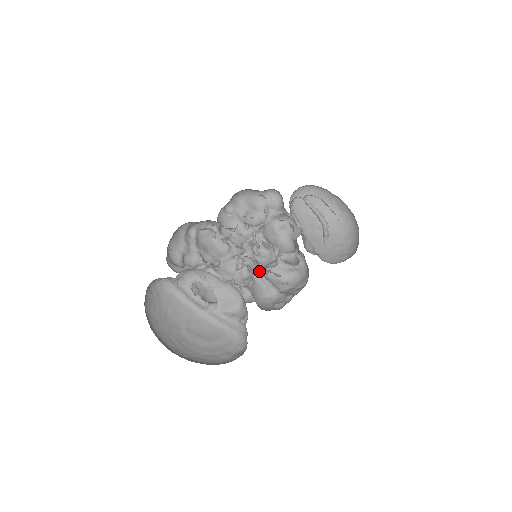
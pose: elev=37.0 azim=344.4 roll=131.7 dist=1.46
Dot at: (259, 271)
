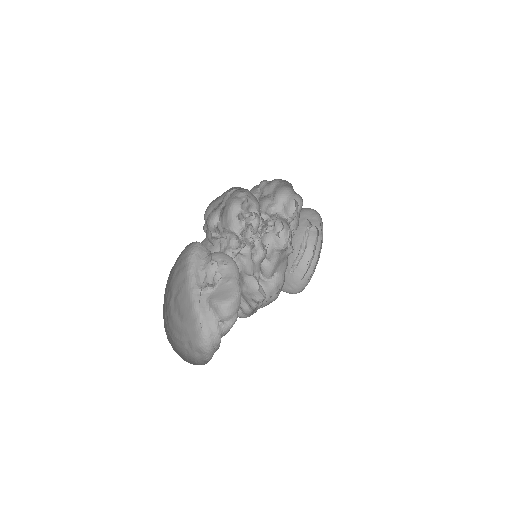
Dot at: (245, 267)
